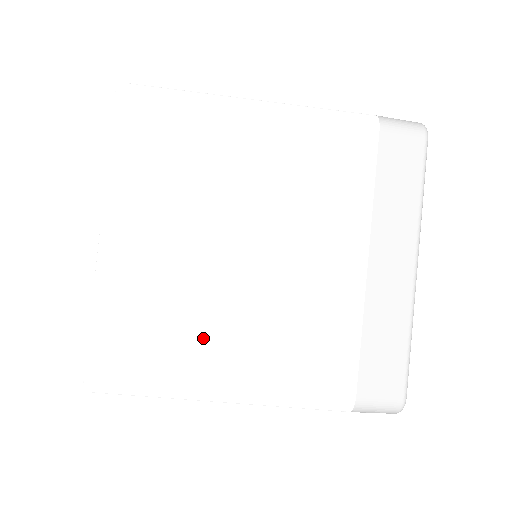
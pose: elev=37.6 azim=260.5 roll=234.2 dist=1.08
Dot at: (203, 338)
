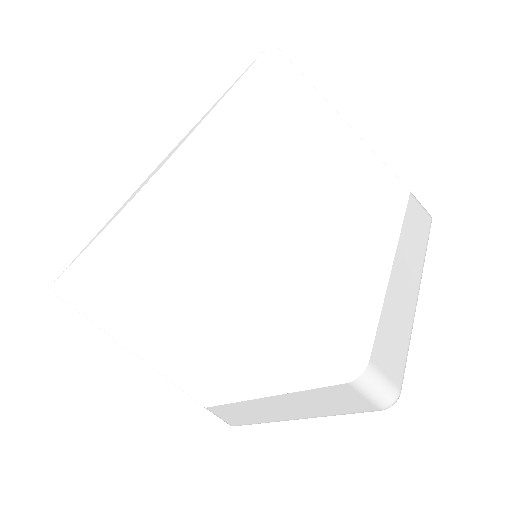
Dot at: (271, 224)
